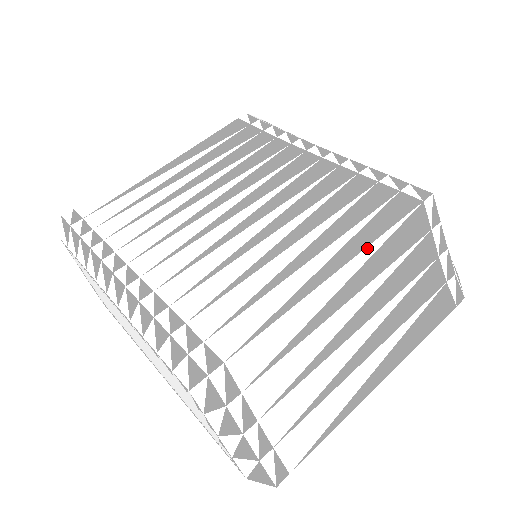
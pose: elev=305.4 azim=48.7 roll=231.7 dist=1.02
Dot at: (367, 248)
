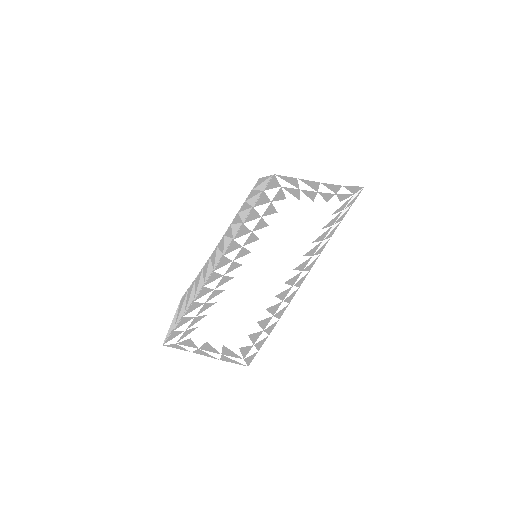
Dot at: occluded
